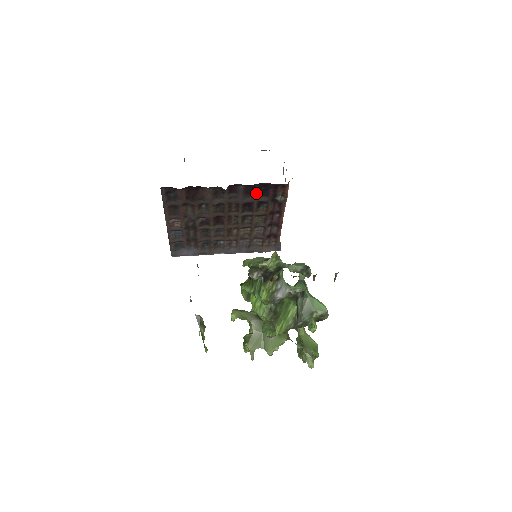
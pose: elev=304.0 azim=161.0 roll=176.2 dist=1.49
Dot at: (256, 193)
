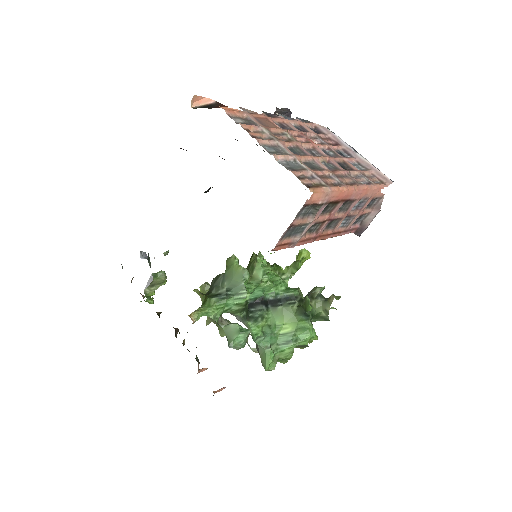
Dot at: occluded
